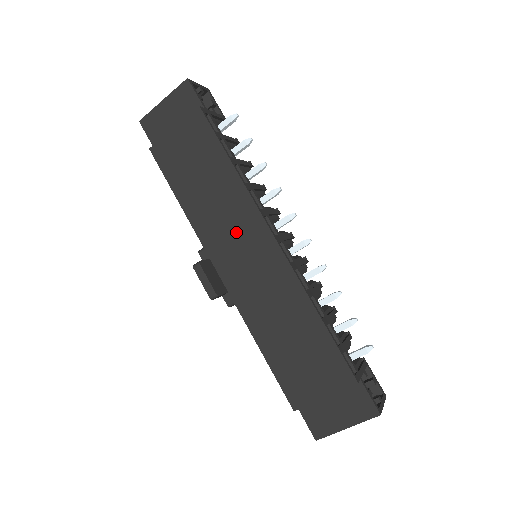
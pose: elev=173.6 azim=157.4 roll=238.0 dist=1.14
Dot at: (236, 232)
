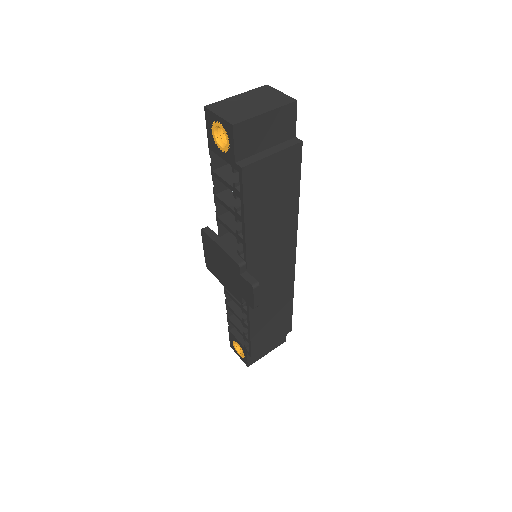
Dot at: (275, 250)
